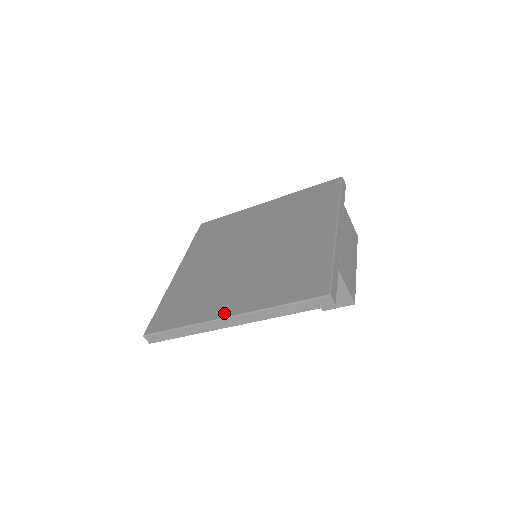
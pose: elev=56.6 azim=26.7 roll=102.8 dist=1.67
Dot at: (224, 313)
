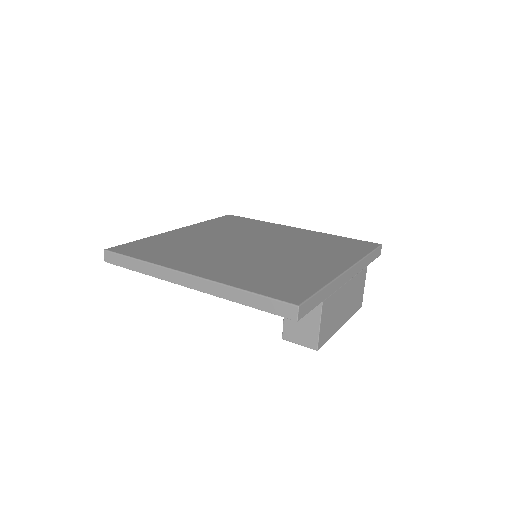
Dot at: (189, 270)
